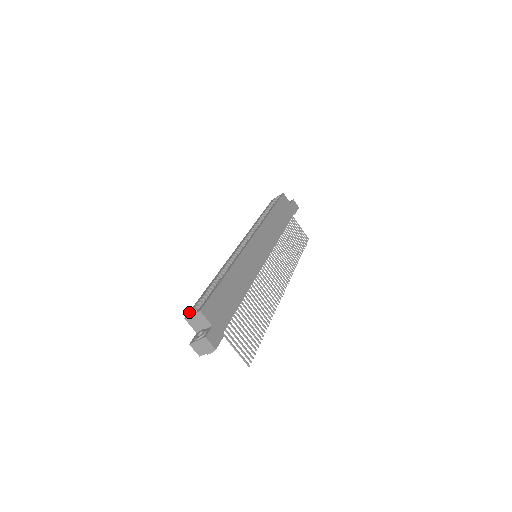
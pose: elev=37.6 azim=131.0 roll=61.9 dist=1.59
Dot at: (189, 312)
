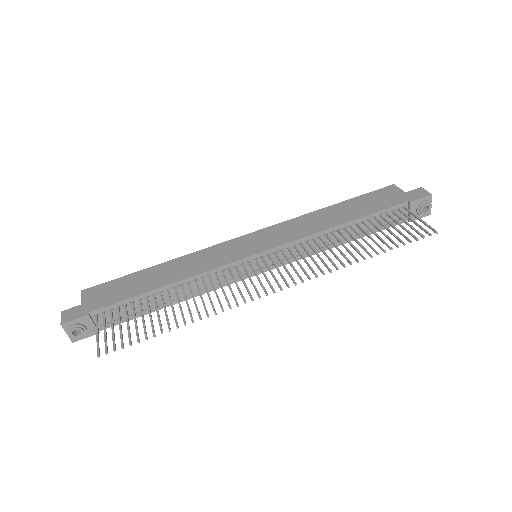
Dot at: occluded
